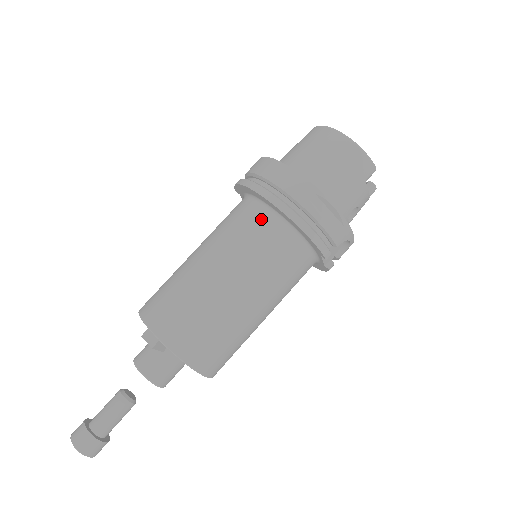
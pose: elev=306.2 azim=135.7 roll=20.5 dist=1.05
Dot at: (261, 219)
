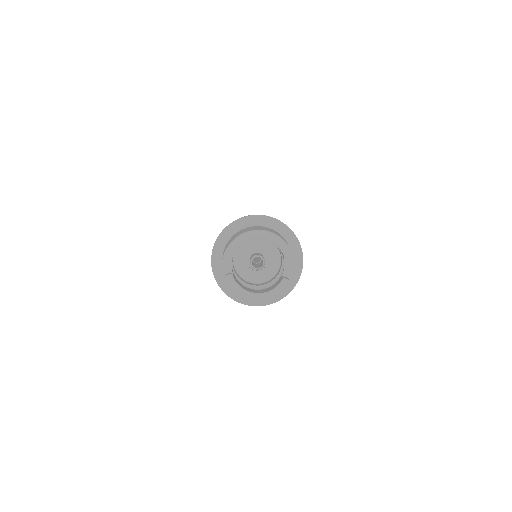
Dot at: occluded
